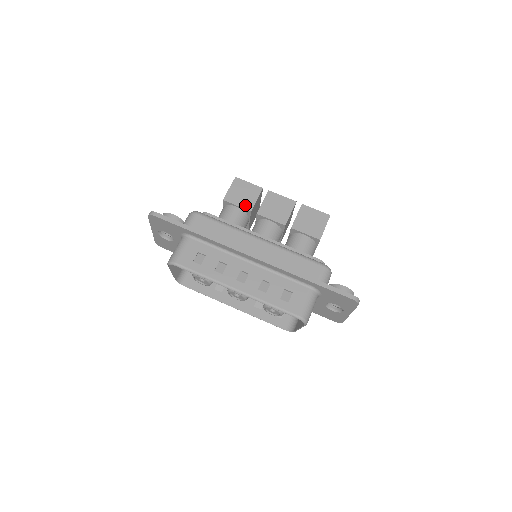
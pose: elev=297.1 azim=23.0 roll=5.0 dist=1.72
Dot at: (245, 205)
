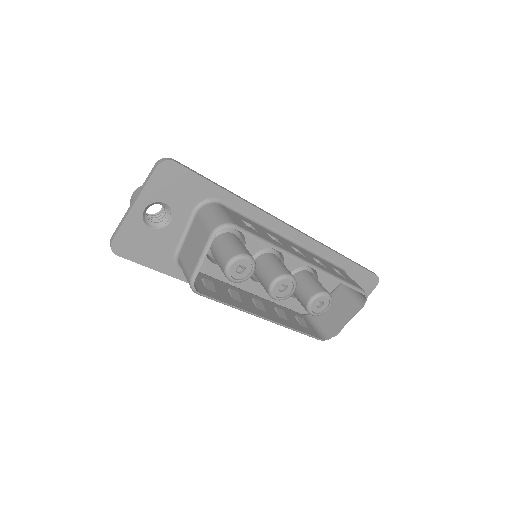
Dot at: occluded
